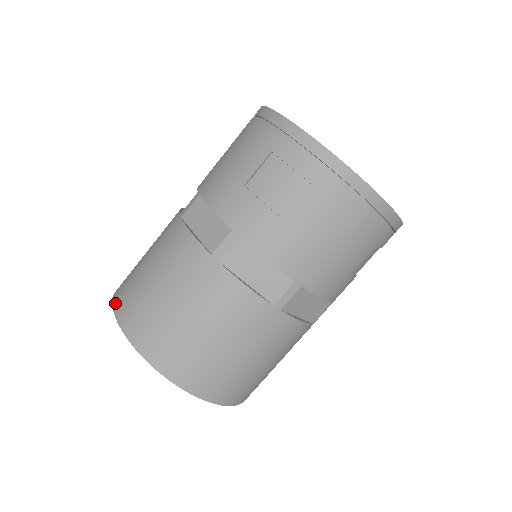
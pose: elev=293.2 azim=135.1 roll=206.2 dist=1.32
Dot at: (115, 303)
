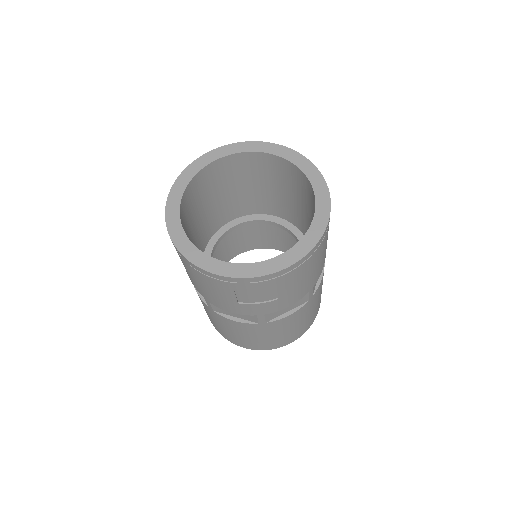
Dot at: occluded
